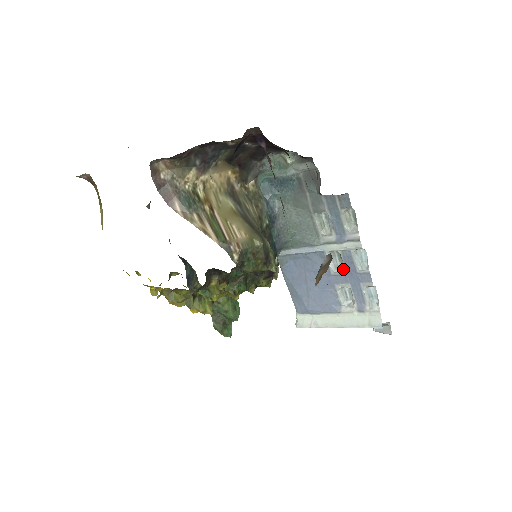
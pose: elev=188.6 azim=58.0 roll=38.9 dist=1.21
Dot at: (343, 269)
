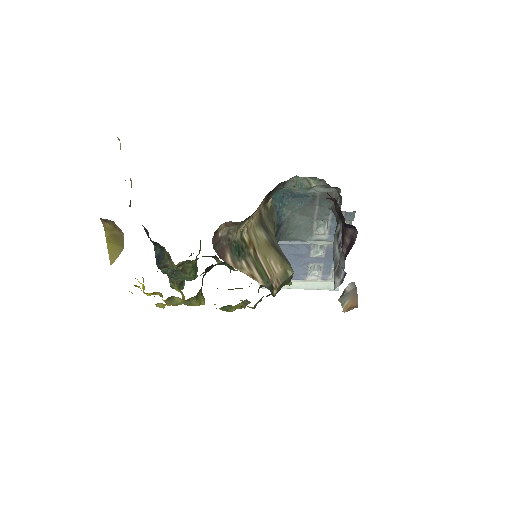
Dot at: (322, 255)
